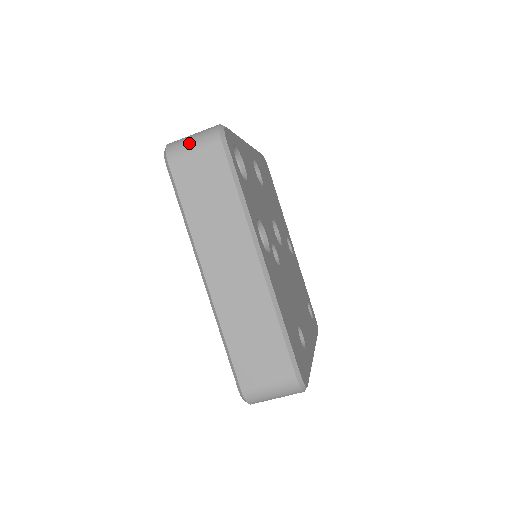
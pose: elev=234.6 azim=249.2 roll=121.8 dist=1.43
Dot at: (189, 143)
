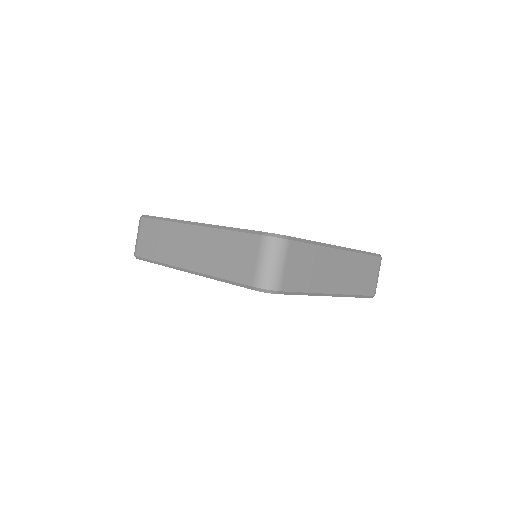
Dot at: occluded
